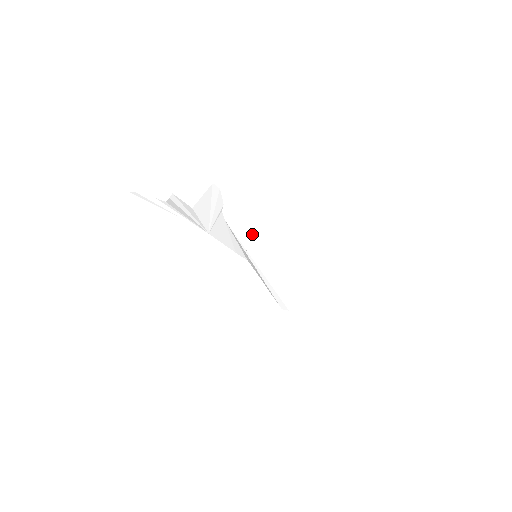
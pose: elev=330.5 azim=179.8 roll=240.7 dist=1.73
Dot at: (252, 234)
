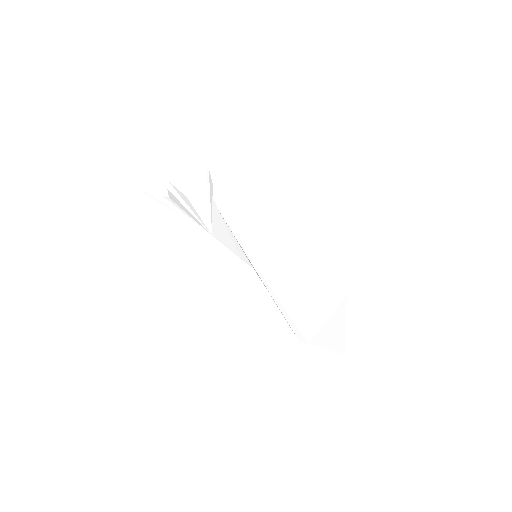
Dot at: (245, 222)
